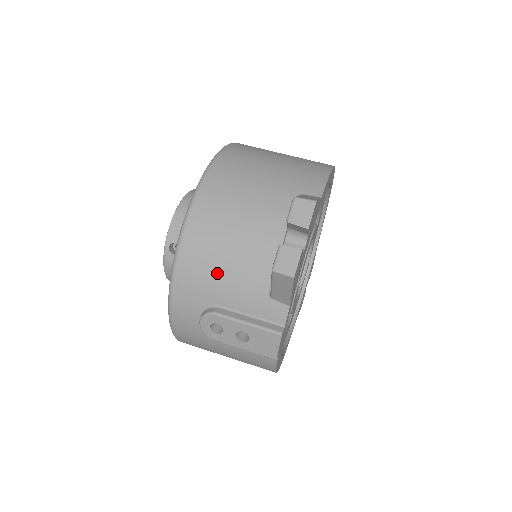
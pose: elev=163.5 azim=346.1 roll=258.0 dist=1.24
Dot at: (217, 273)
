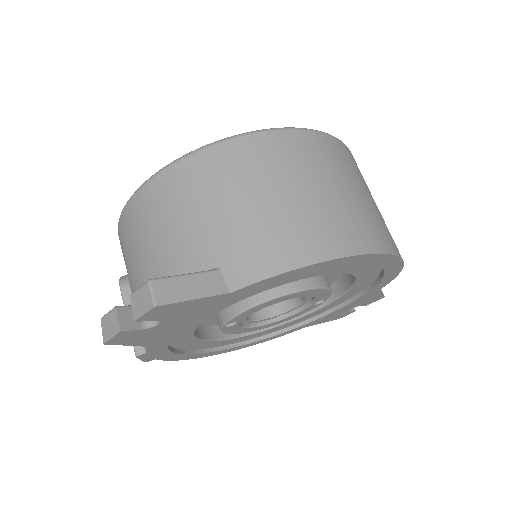
Dot at: (129, 261)
